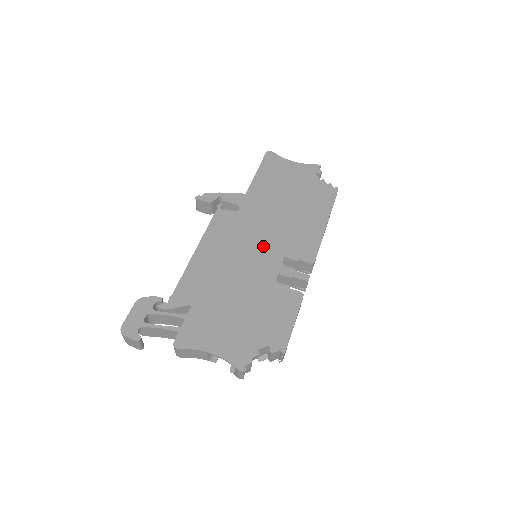
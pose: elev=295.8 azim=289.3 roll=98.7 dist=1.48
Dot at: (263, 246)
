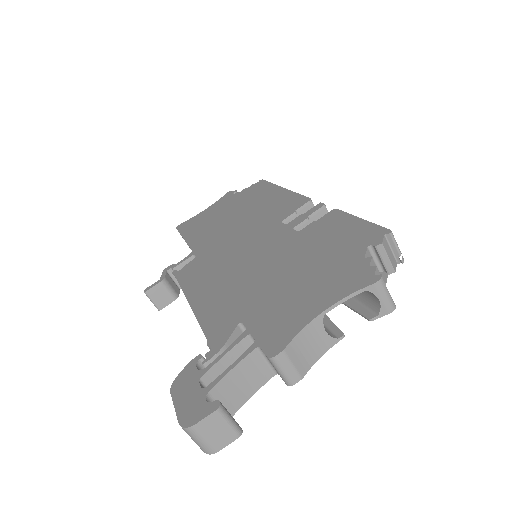
Dot at: (251, 239)
